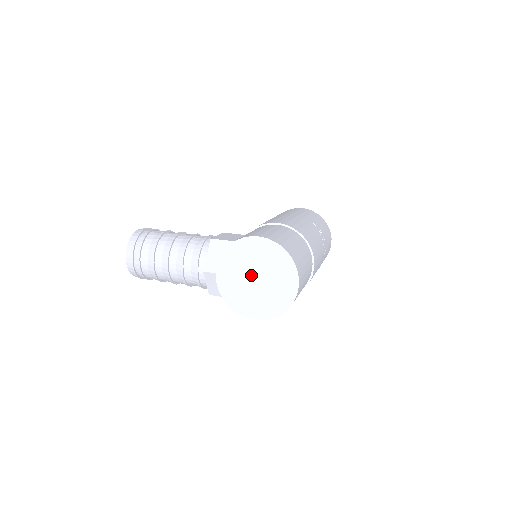
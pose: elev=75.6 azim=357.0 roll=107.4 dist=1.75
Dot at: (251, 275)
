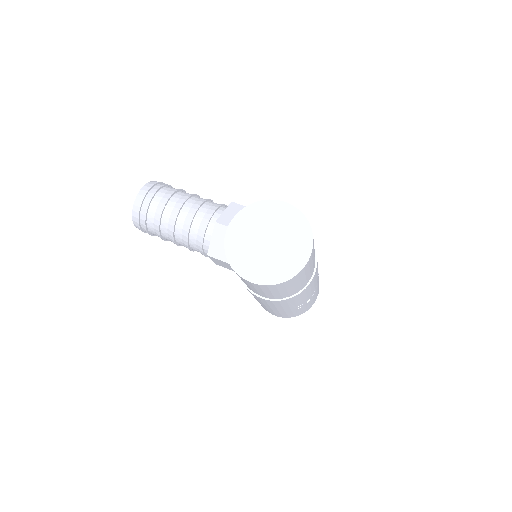
Dot at: (264, 236)
